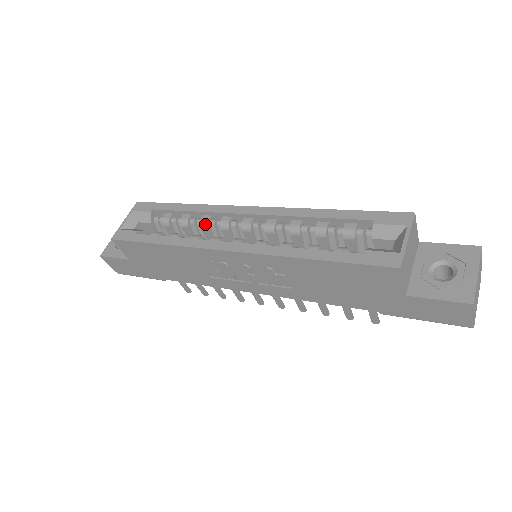
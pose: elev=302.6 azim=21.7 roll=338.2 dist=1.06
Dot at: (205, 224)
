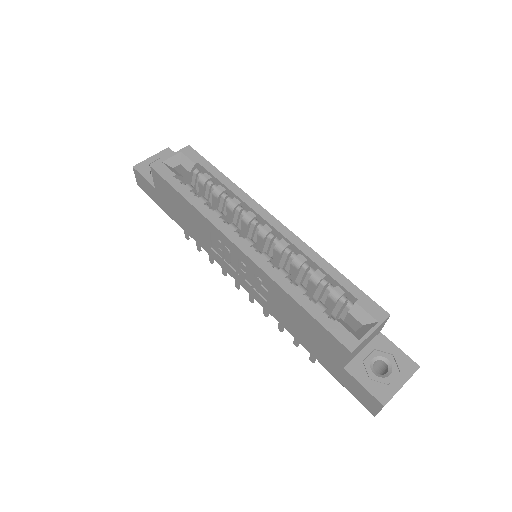
Dot at: (232, 207)
